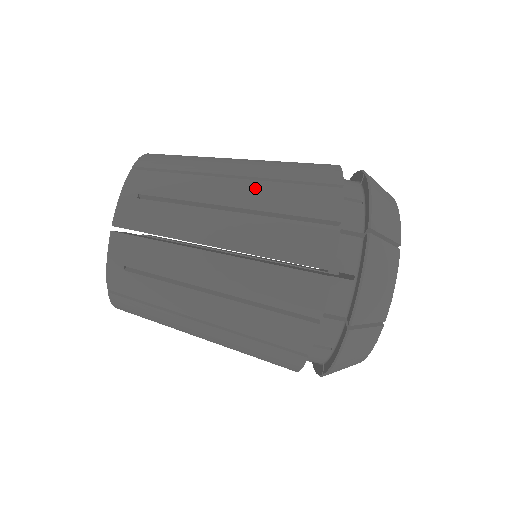
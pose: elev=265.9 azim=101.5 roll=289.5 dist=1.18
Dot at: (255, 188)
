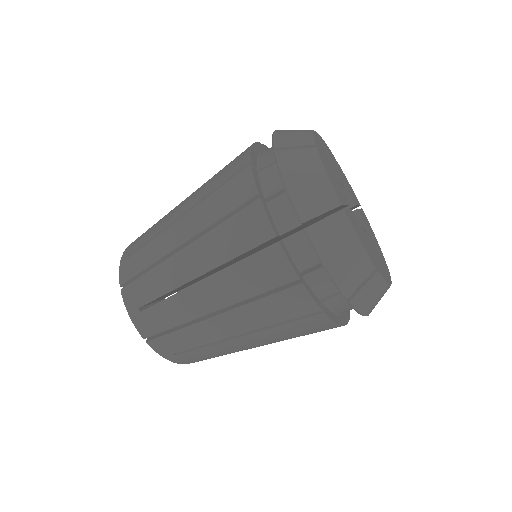
Dot at: (200, 249)
